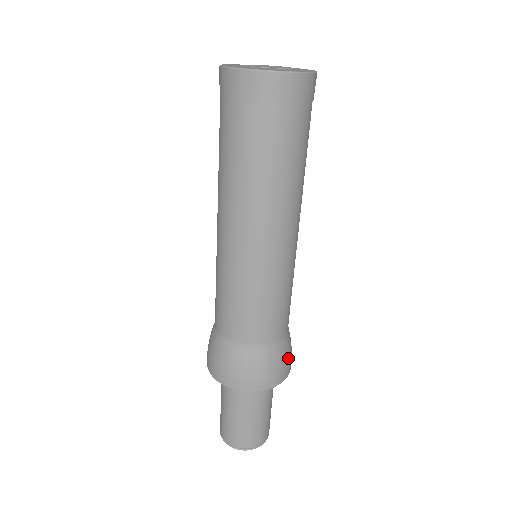
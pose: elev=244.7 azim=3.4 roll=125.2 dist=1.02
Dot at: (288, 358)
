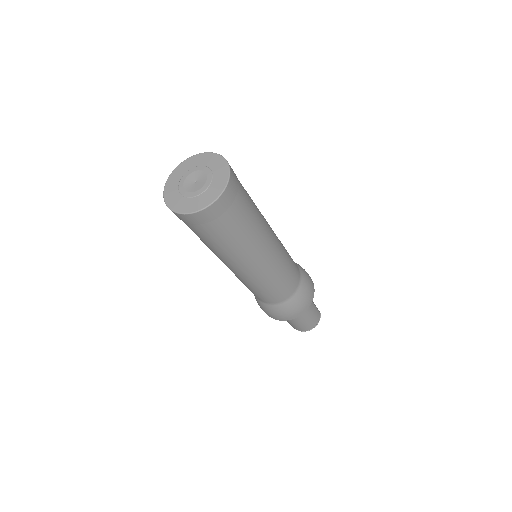
Dot at: (305, 299)
